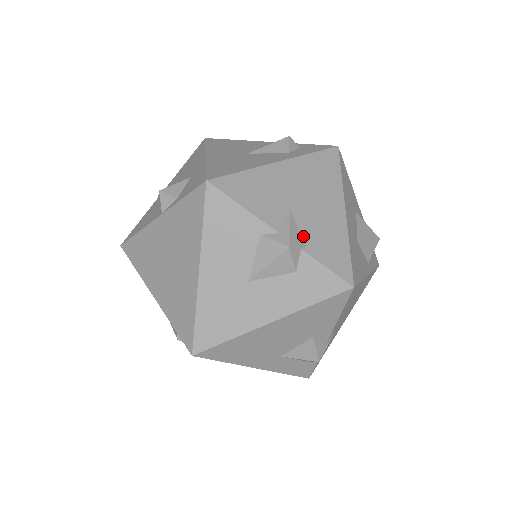
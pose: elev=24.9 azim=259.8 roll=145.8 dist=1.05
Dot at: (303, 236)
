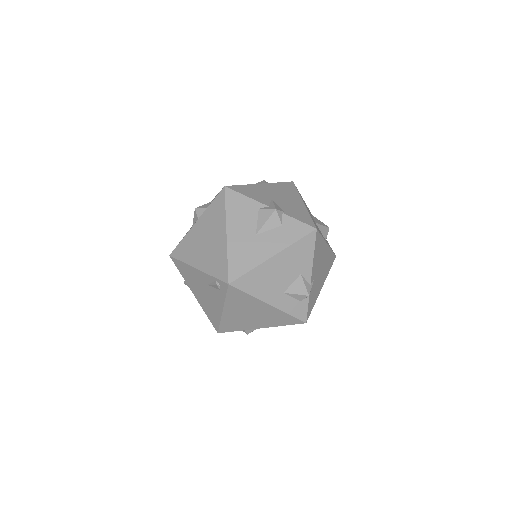
Dot at: (282, 209)
